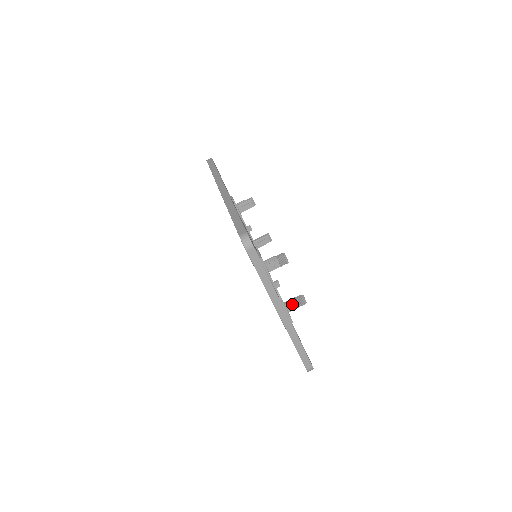
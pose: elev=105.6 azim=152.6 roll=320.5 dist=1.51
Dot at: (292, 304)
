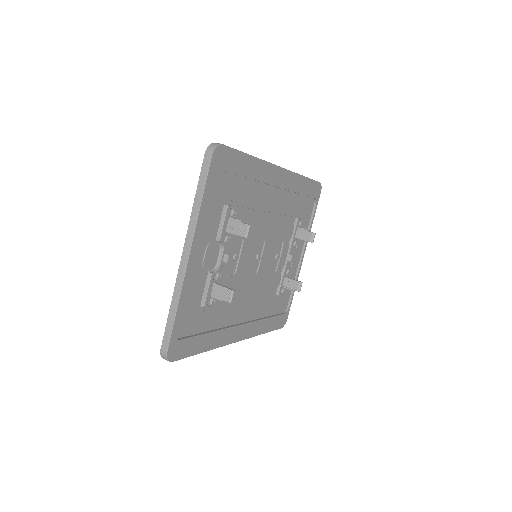
Dot at: (219, 290)
